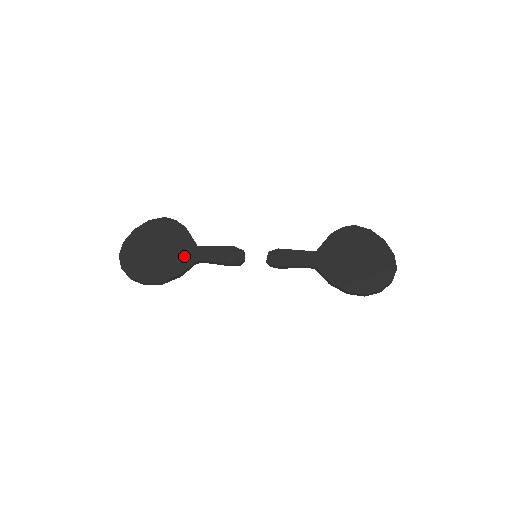
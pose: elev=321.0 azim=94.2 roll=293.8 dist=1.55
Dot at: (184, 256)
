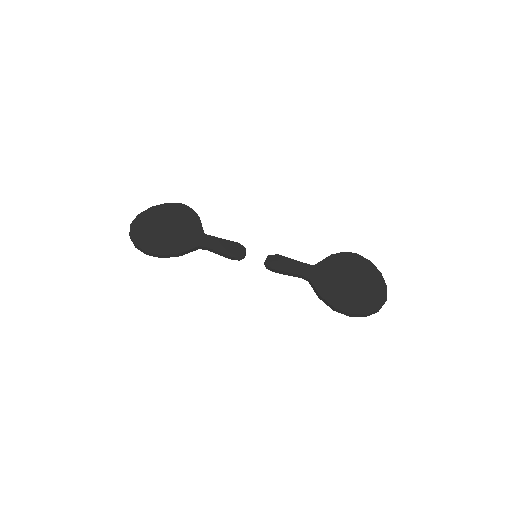
Dot at: (190, 239)
